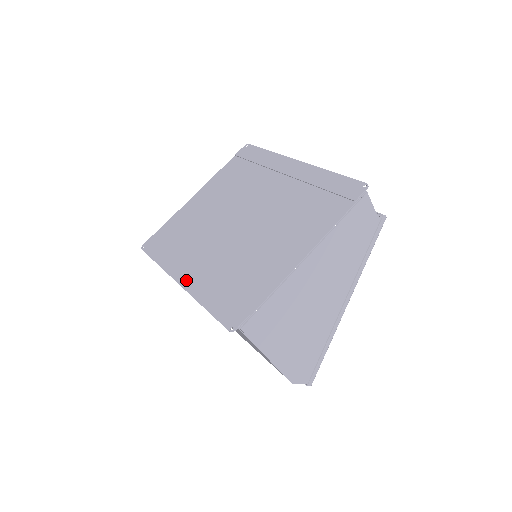
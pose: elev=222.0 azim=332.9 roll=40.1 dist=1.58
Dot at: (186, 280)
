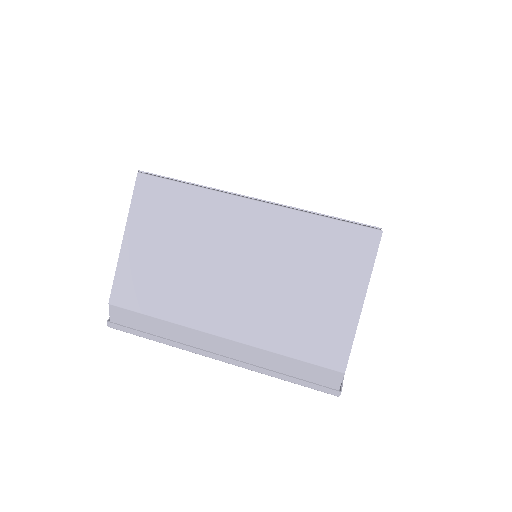
Dot at: occluded
